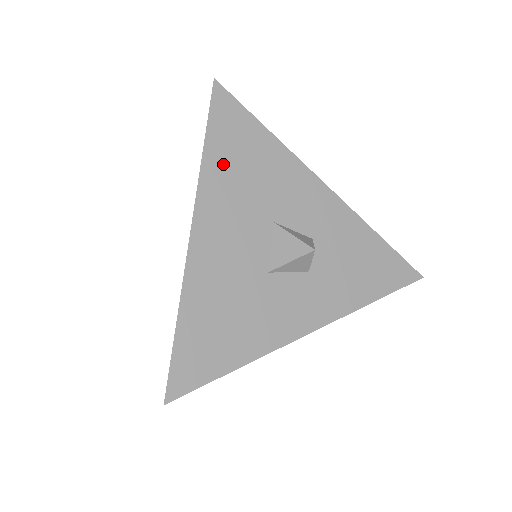
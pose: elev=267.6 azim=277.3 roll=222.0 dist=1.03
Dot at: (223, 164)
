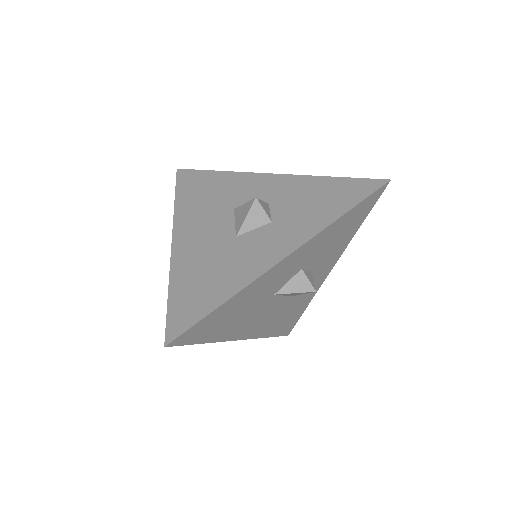
Dot at: (223, 330)
